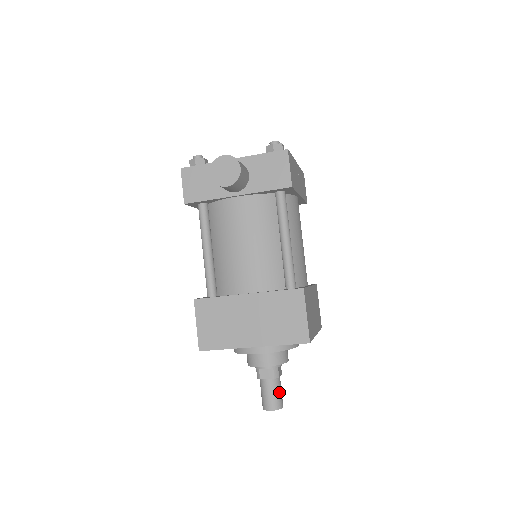
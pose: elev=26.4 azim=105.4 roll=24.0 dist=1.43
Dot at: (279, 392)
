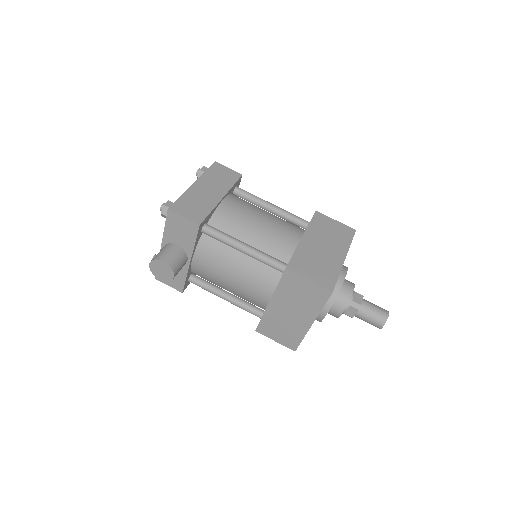
Dot at: (373, 311)
